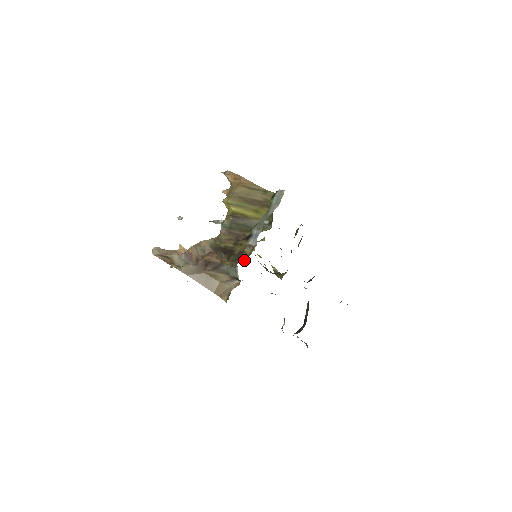
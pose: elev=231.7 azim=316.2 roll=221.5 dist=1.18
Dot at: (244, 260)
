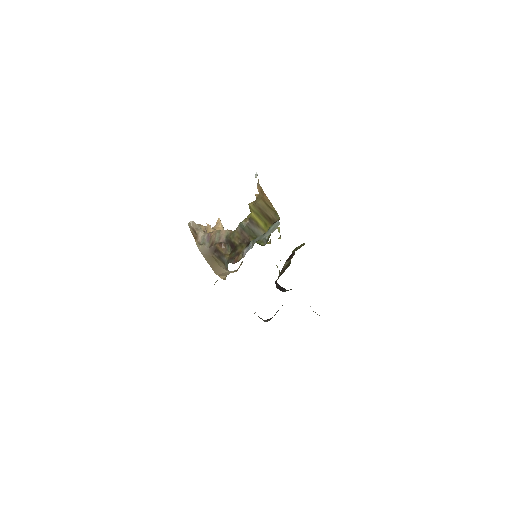
Dot at: (234, 262)
